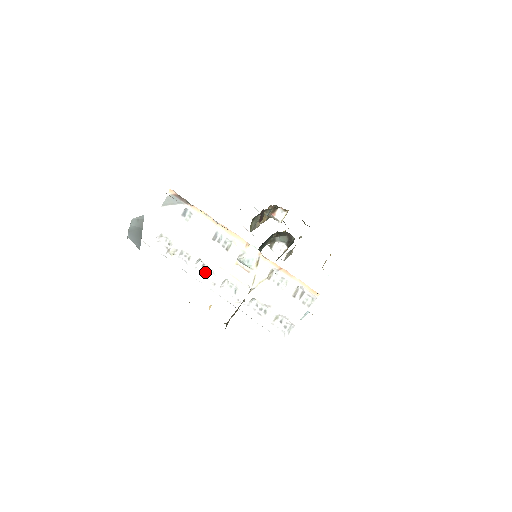
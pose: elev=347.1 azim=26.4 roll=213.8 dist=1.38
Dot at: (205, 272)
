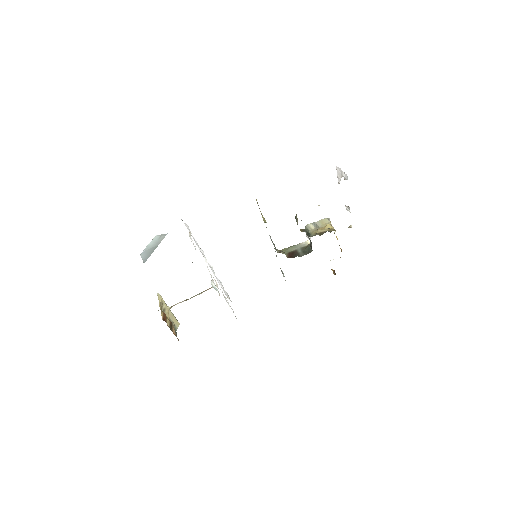
Dot at: (204, 255)
